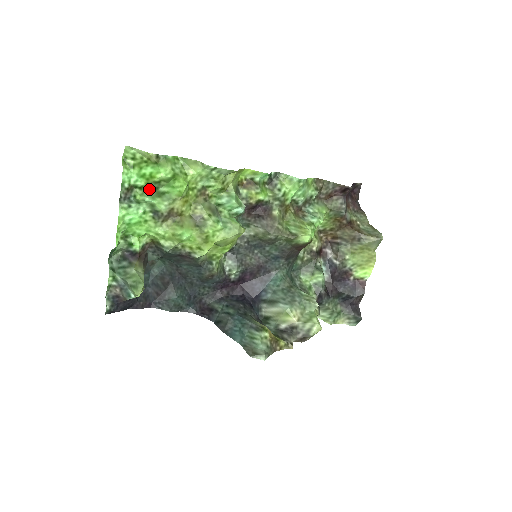
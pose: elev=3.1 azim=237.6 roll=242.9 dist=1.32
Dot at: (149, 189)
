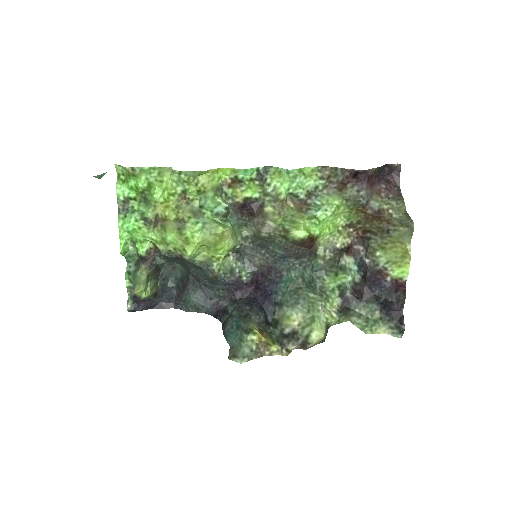
Dot at: (142, 199)
